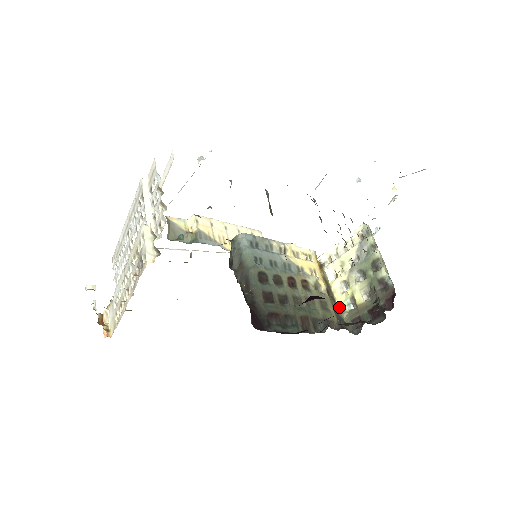
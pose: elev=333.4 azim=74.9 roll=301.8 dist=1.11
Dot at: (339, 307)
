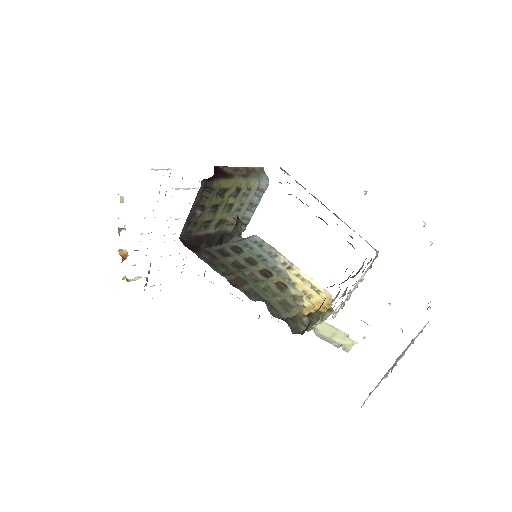
Dot at: (311, 329)
